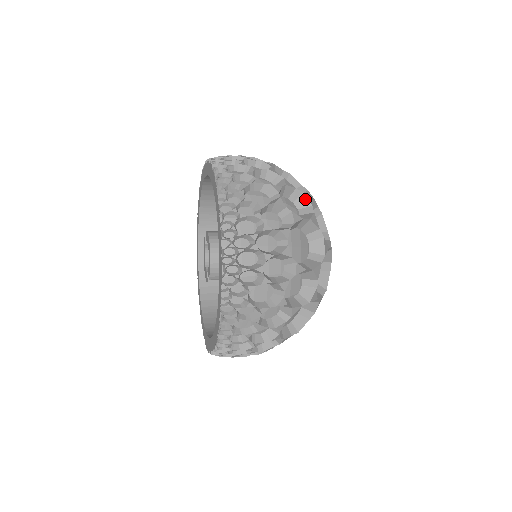
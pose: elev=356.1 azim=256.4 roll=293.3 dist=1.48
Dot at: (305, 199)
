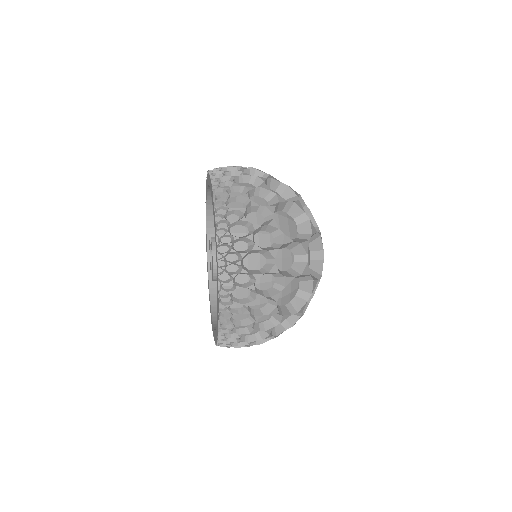
Dot at: (301, 248)
